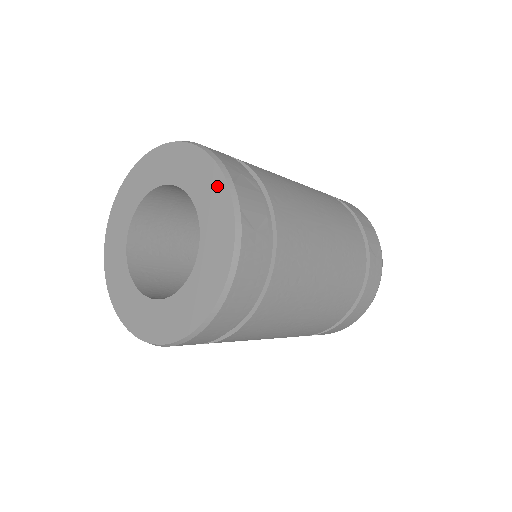
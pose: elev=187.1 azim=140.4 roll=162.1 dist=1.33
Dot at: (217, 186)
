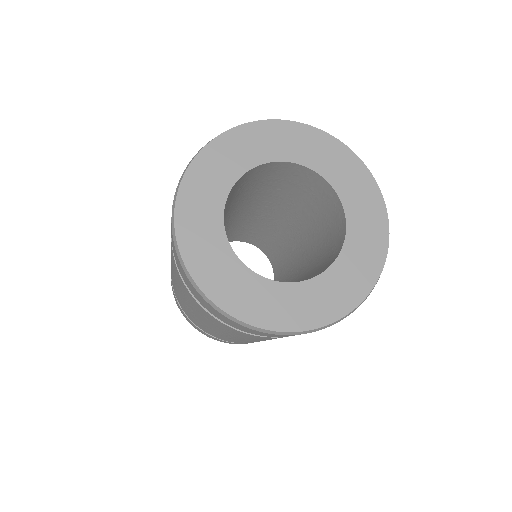
Dot at: (372, 264)
